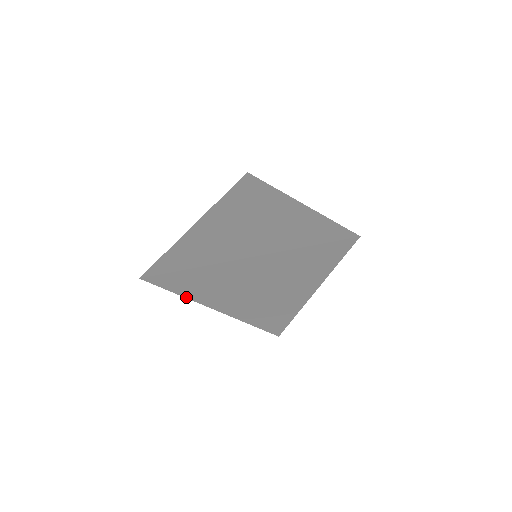
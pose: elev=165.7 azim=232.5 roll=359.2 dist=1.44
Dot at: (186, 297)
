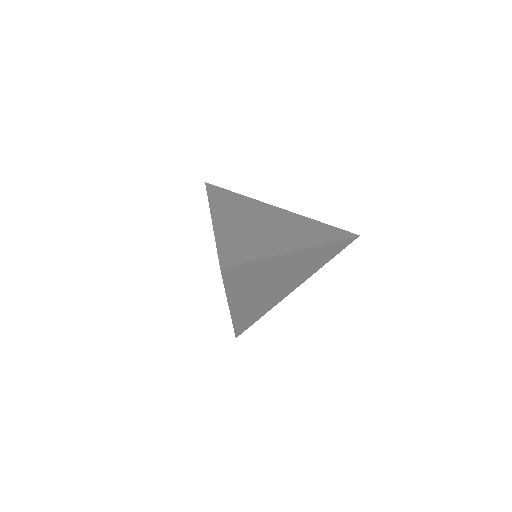
Dot at: (226, 293)
